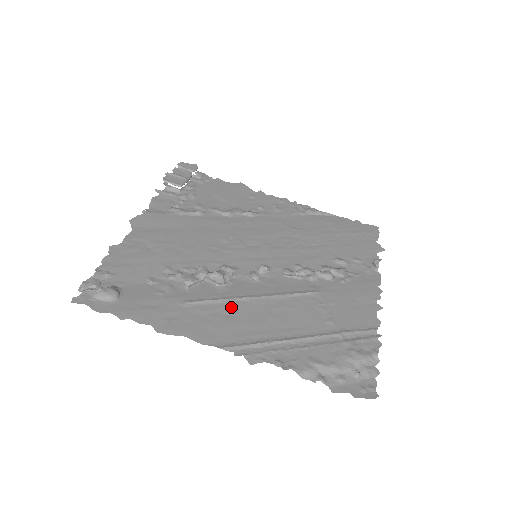
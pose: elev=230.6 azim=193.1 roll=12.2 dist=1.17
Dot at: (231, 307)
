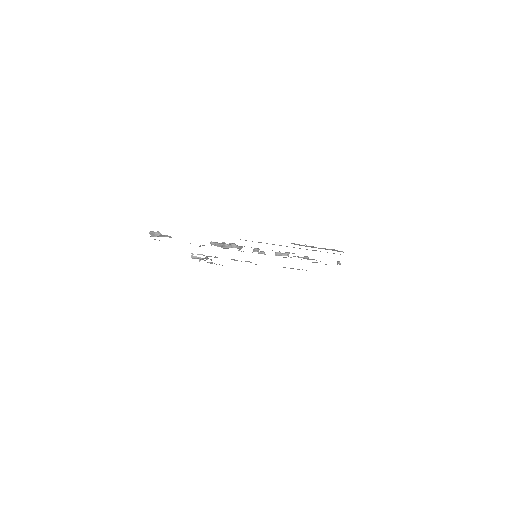
Dot at: occluded
